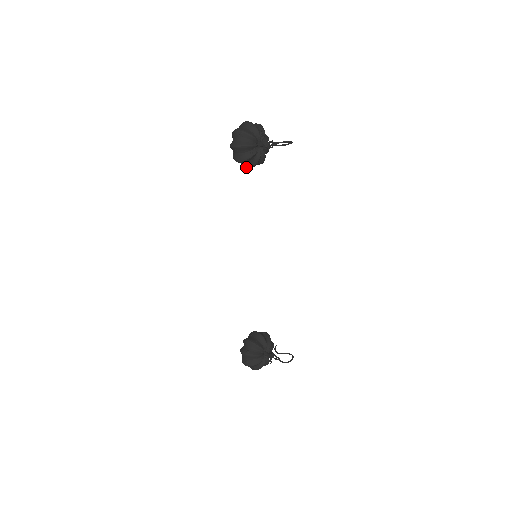
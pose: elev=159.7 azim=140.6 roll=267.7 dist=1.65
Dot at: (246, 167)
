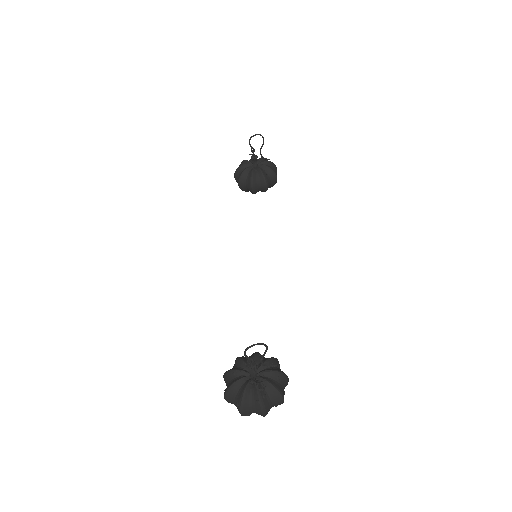
Dot at: (250, 189)
